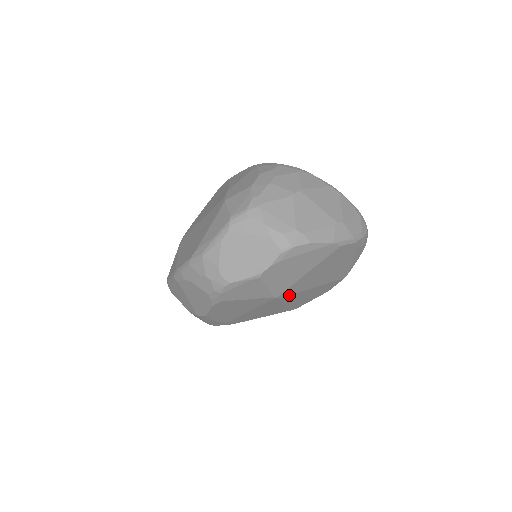
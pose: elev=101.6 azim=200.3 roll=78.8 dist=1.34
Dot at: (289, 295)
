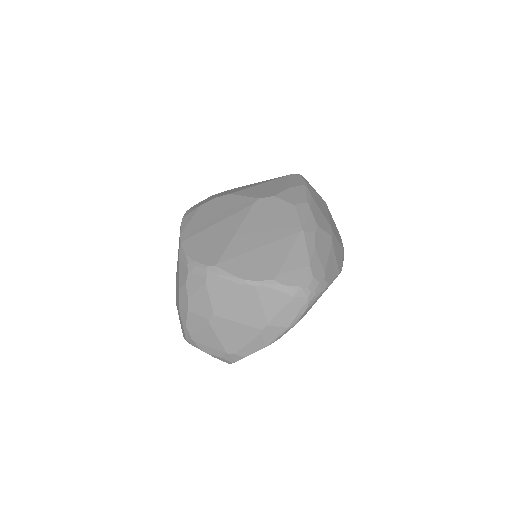
Dot at: occluded
